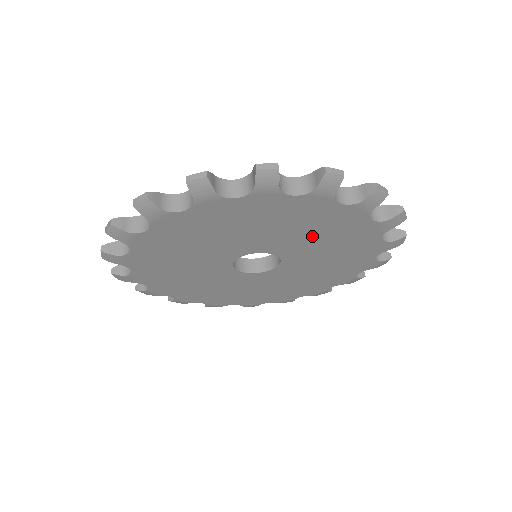
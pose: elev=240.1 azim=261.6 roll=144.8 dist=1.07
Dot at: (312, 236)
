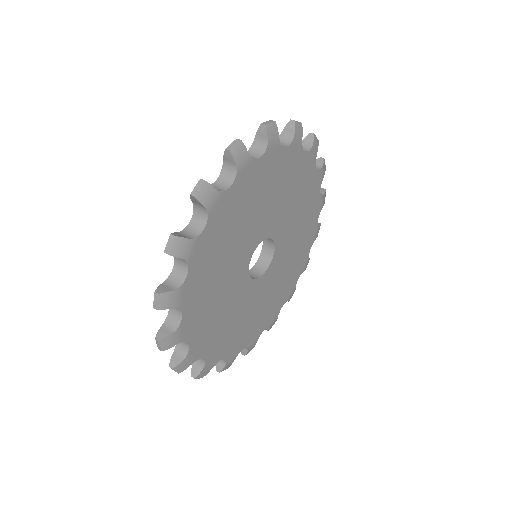
Dot at: (282, 197)
